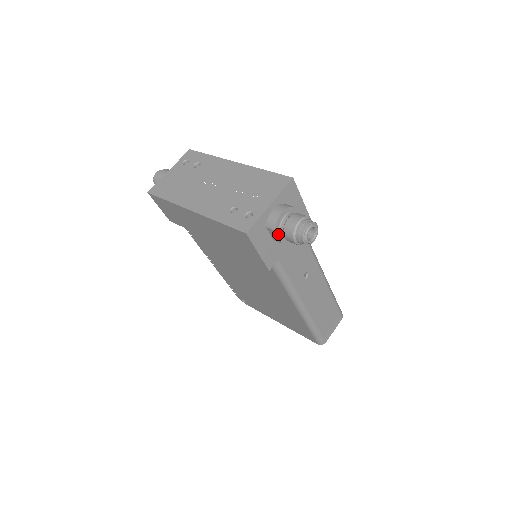
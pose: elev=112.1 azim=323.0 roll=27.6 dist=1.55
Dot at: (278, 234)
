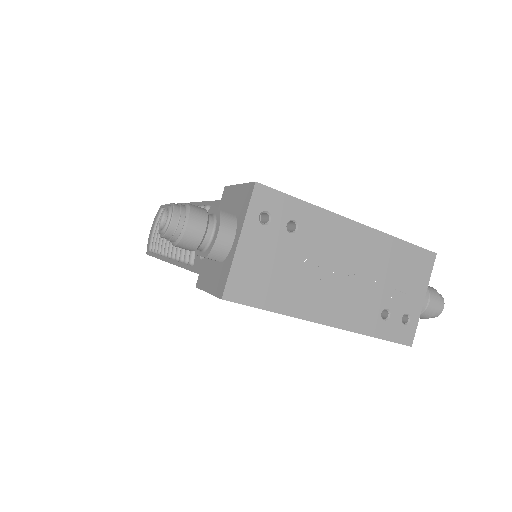
Dot at: occluded
